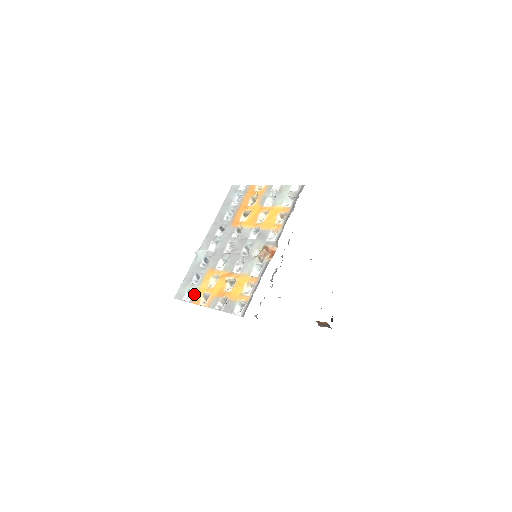
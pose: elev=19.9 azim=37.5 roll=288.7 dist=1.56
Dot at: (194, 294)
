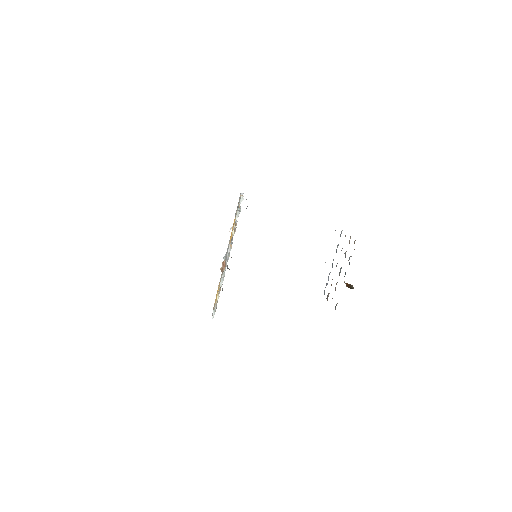
Dot at: occluded
